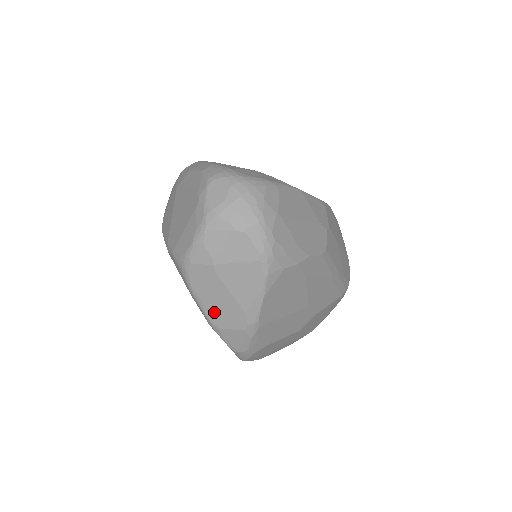
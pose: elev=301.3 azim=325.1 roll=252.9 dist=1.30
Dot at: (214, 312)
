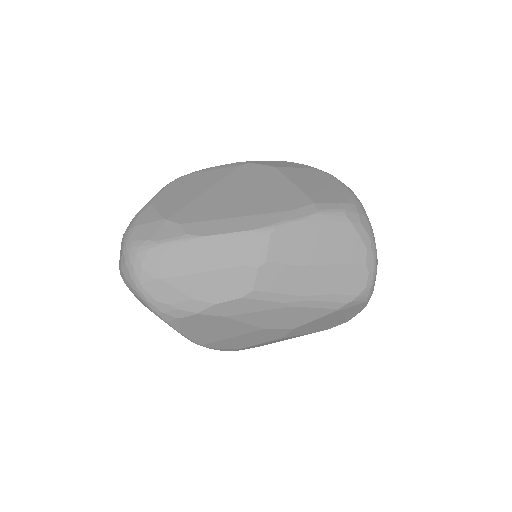
Dot at: occluded
